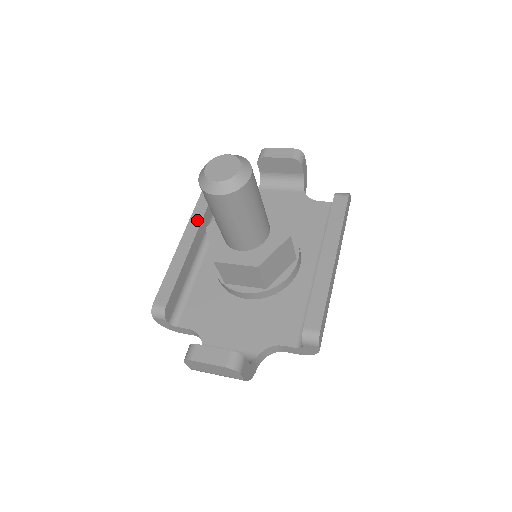
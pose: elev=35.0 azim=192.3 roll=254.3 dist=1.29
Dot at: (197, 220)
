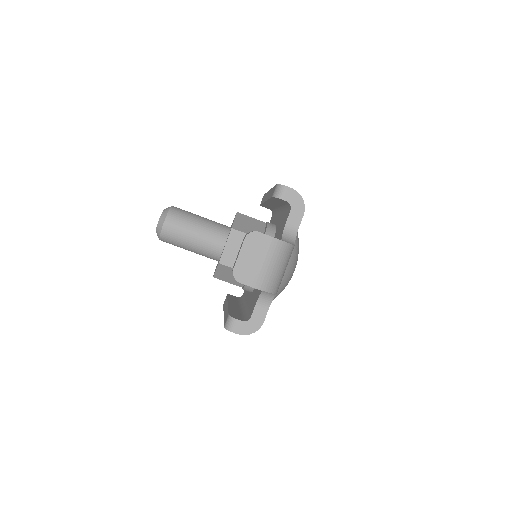
Dot at: occluded
